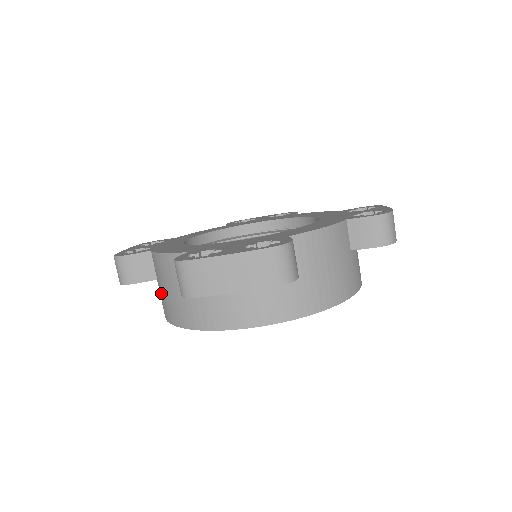
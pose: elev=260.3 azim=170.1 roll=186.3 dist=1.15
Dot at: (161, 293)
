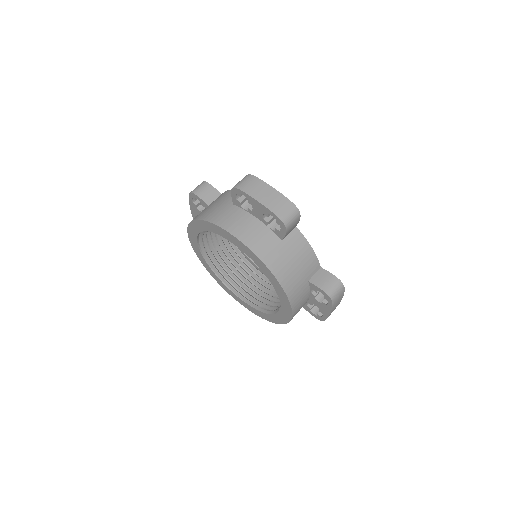
Dot at: occluded
